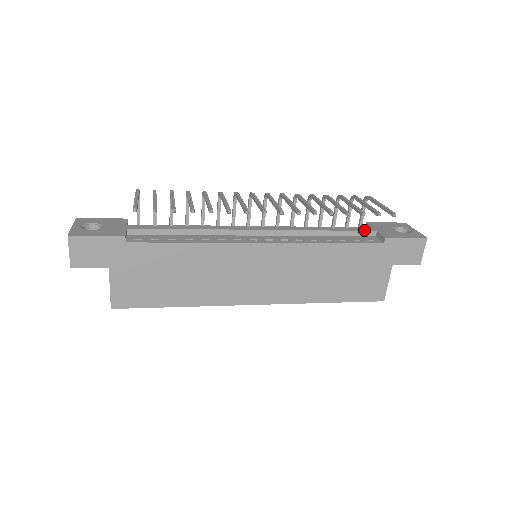
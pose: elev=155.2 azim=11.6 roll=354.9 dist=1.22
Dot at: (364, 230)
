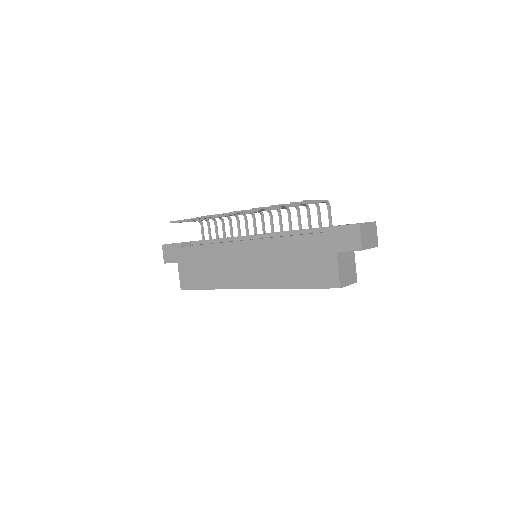
Dot at: (321, 227)
